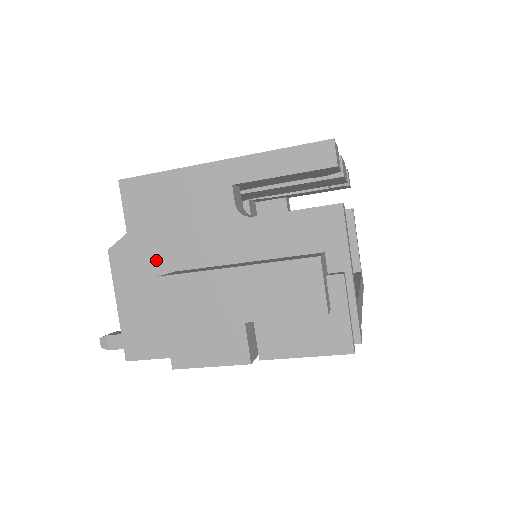
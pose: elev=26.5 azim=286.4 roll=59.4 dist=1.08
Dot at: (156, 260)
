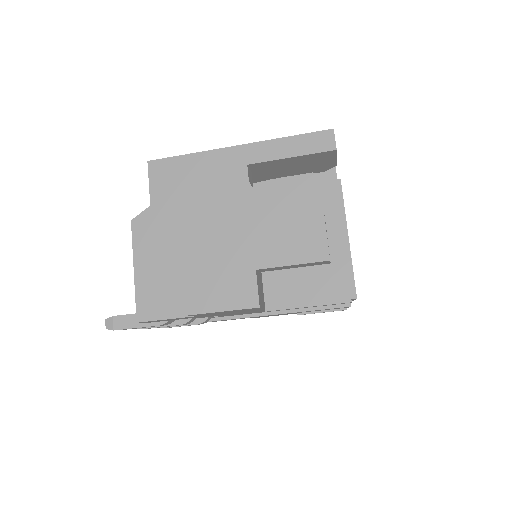
Dot at: (175, 228)
